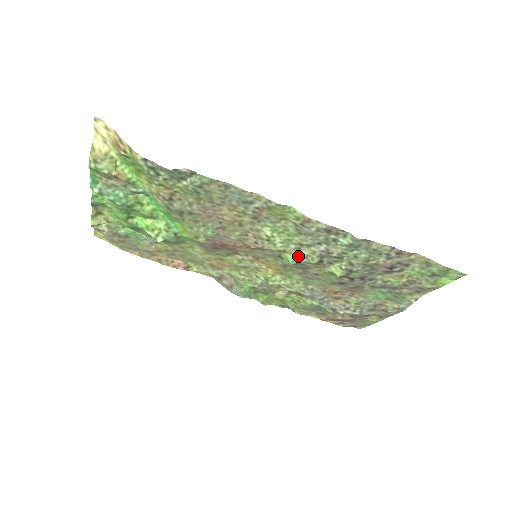
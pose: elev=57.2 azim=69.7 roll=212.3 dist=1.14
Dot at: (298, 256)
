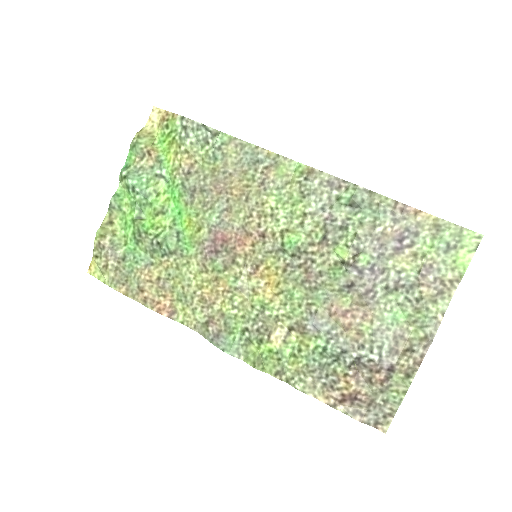
Dot at: (301, 235)
